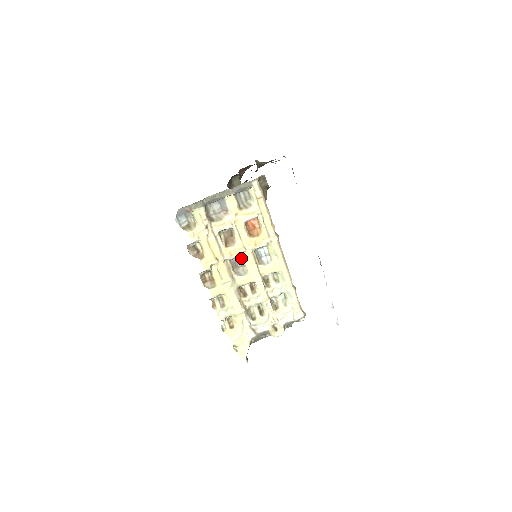
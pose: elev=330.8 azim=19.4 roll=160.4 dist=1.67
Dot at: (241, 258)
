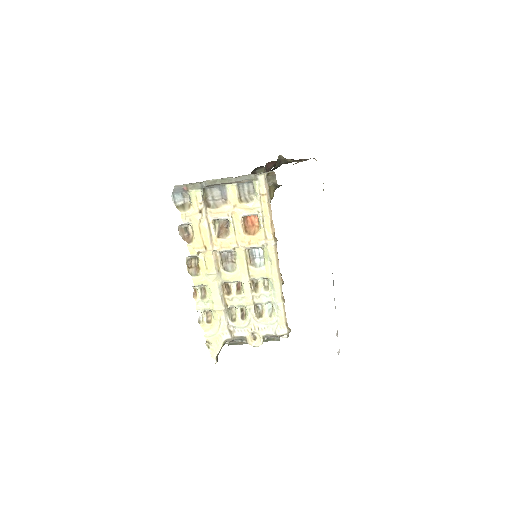
Dot at: (233, 253)
